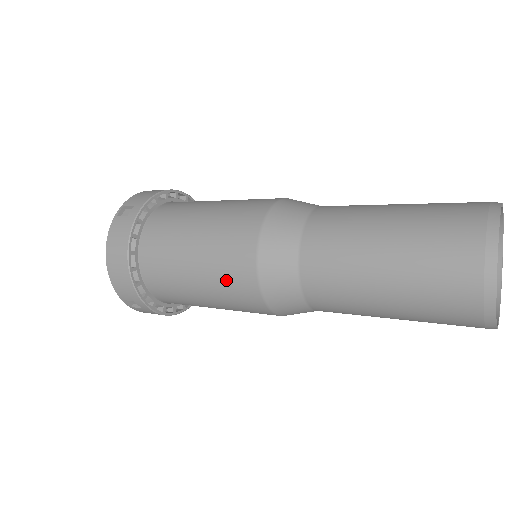
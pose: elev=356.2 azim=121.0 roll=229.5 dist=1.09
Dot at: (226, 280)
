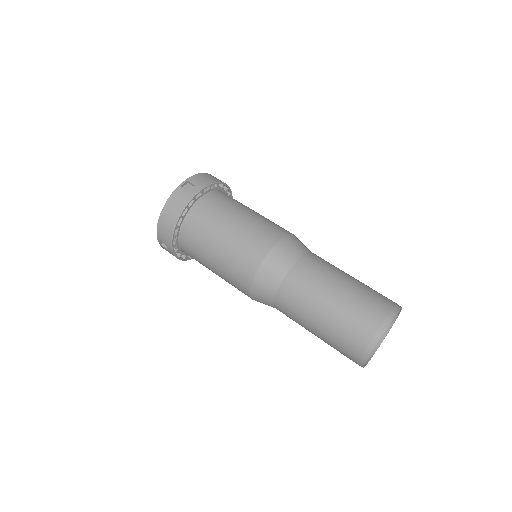
Dot at: occluded
